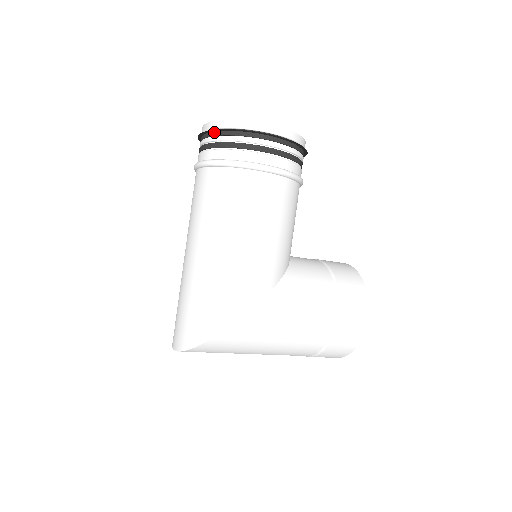
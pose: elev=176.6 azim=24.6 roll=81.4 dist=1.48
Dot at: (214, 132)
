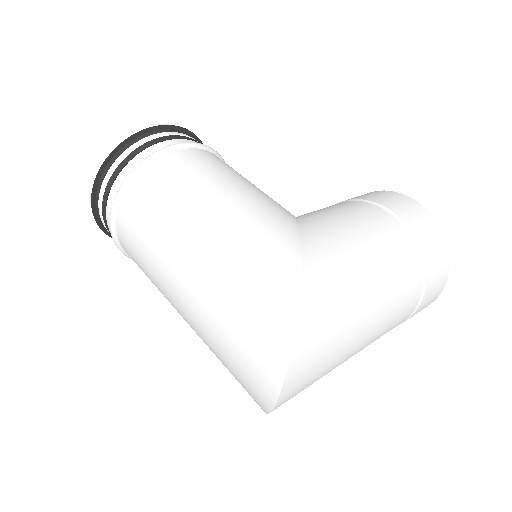
Dot at: (101, 177)
